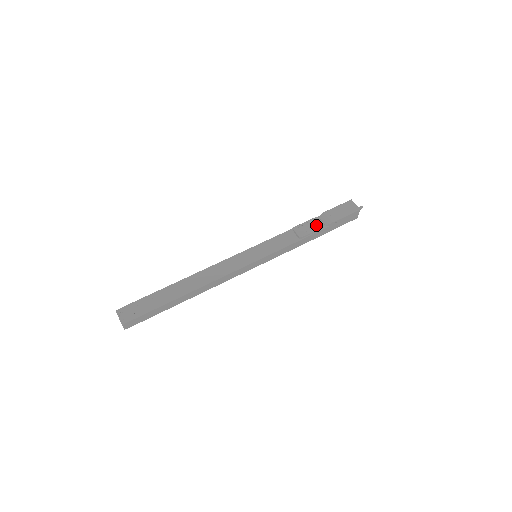
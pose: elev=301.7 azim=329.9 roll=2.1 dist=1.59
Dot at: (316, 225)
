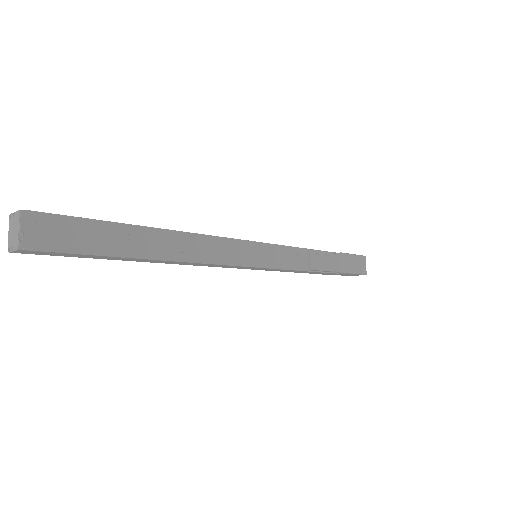
Dot at: (330, 264)
